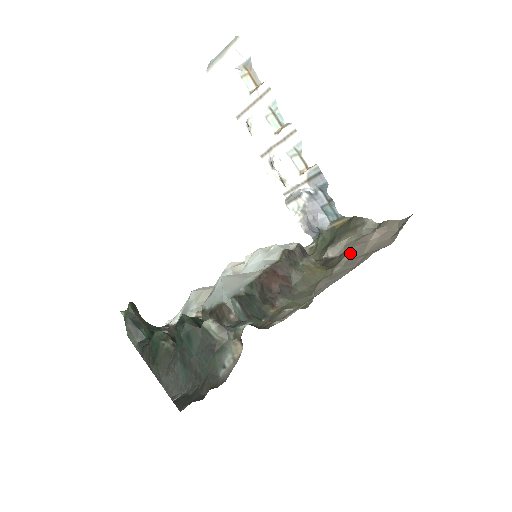
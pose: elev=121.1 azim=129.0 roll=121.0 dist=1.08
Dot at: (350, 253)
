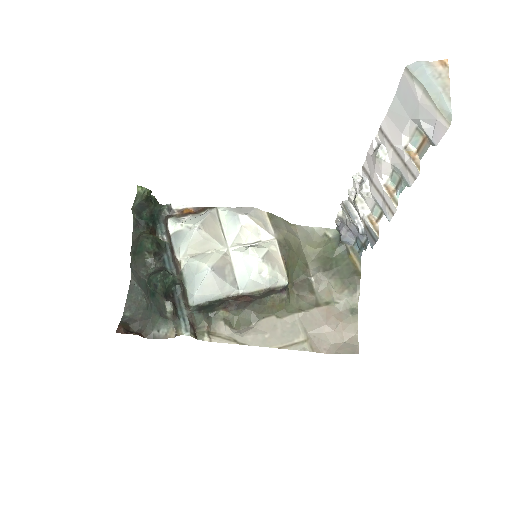
Dot at: (310, 314)
